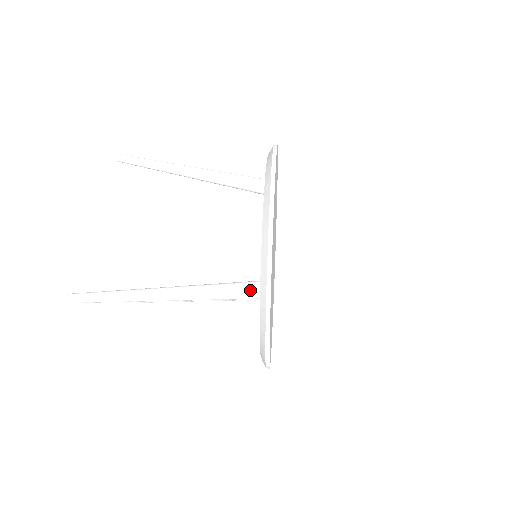
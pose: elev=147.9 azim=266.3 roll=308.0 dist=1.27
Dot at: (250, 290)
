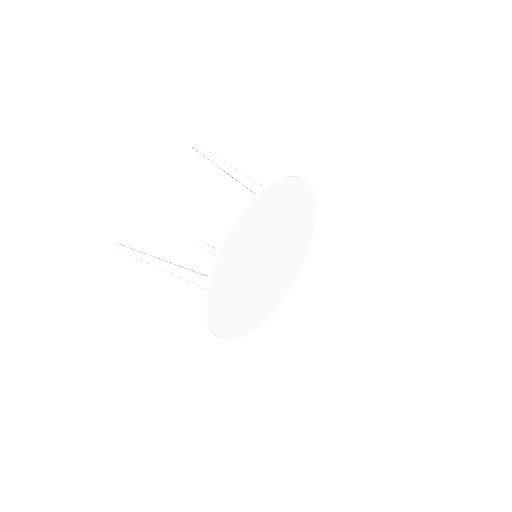
Dot at: occluded
